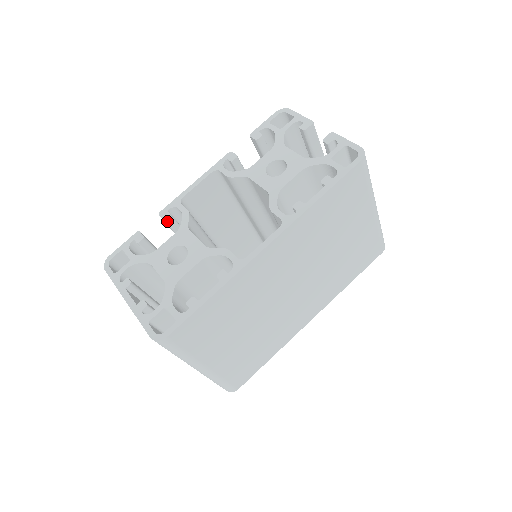
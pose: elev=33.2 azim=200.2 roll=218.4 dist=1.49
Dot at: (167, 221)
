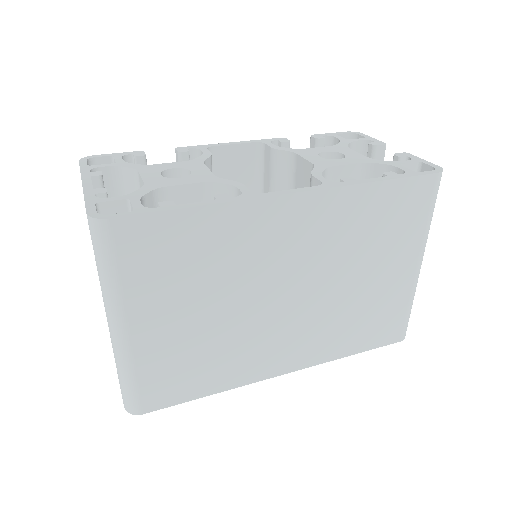
Dot at: (181, 156)
